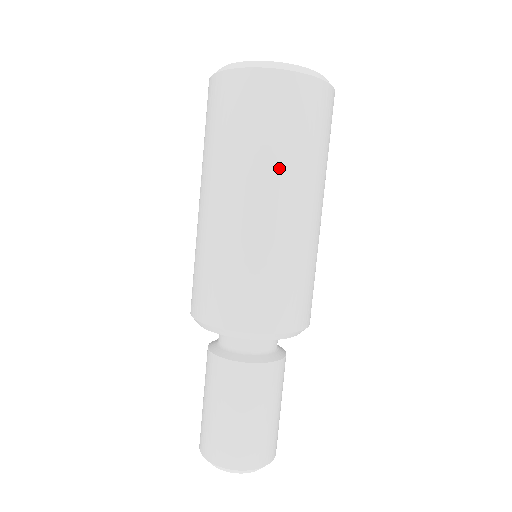
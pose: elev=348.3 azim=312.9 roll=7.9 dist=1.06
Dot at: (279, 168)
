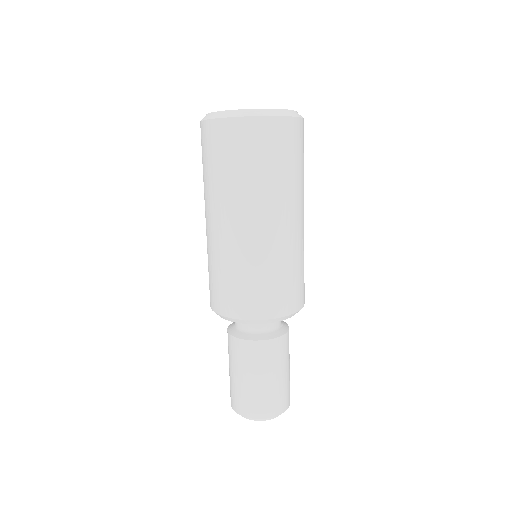
Dot at: (260, 194)
